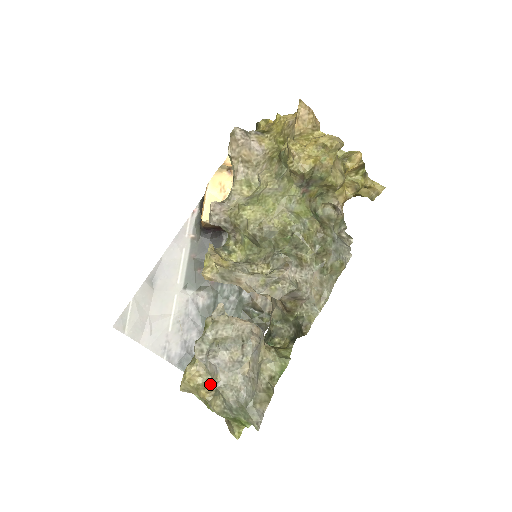
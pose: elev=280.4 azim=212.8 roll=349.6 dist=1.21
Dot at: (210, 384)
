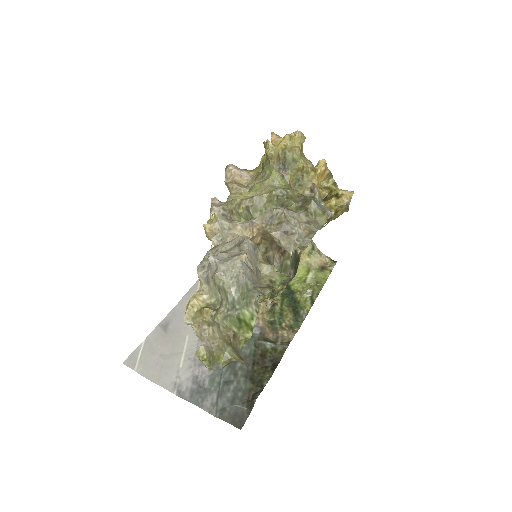
Dot at: (214, 306)
